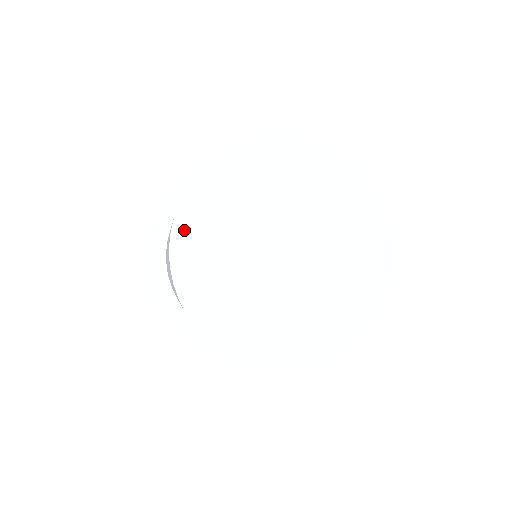
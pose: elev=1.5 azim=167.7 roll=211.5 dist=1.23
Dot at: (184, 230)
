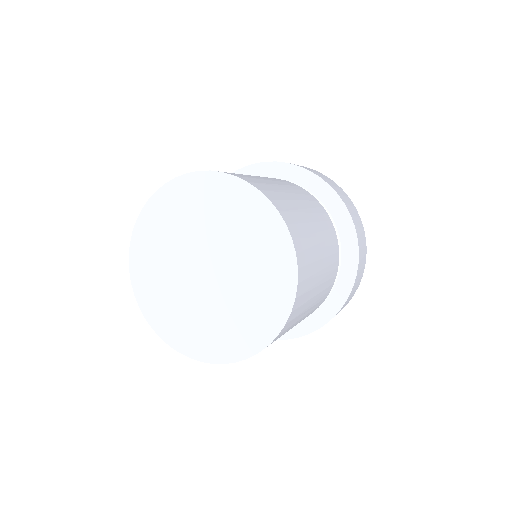
Dot at: (149, 213)
